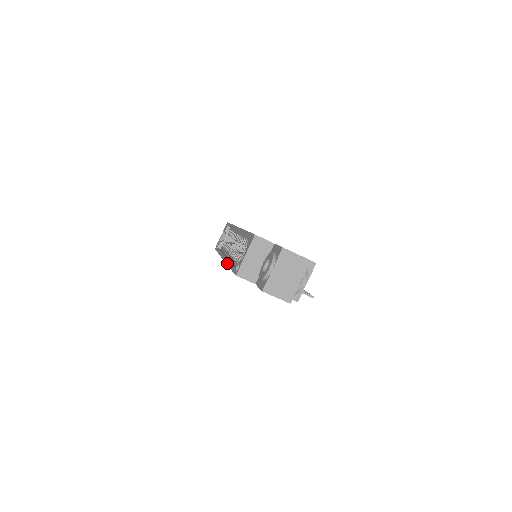
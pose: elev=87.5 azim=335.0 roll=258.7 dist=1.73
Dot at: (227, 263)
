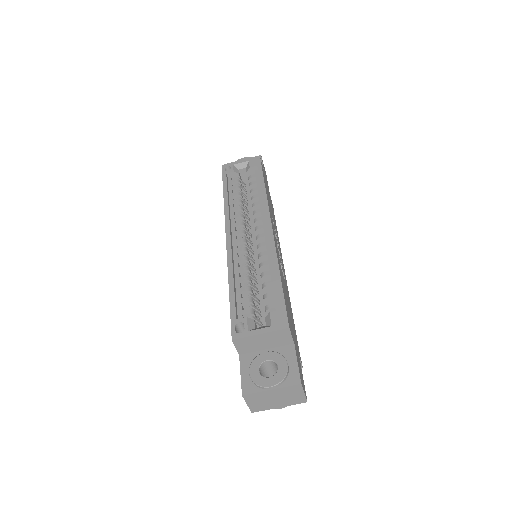
Dot at: (229, 267)
